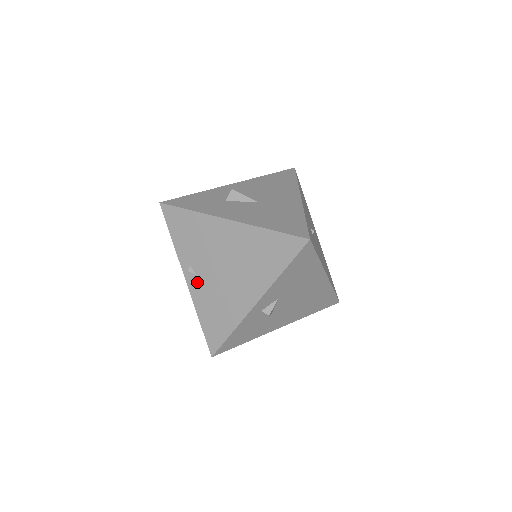
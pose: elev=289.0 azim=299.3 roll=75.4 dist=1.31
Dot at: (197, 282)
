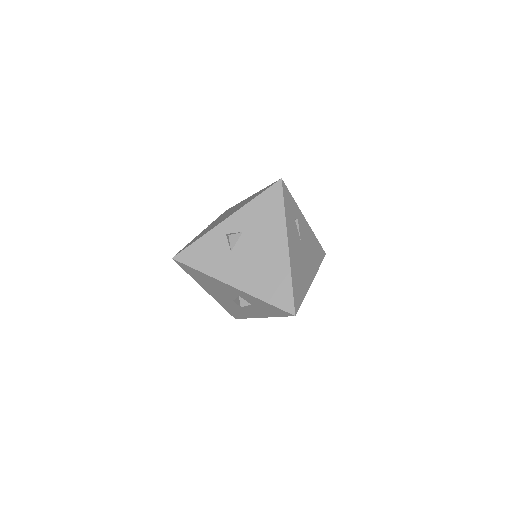
Dot at: occluded
